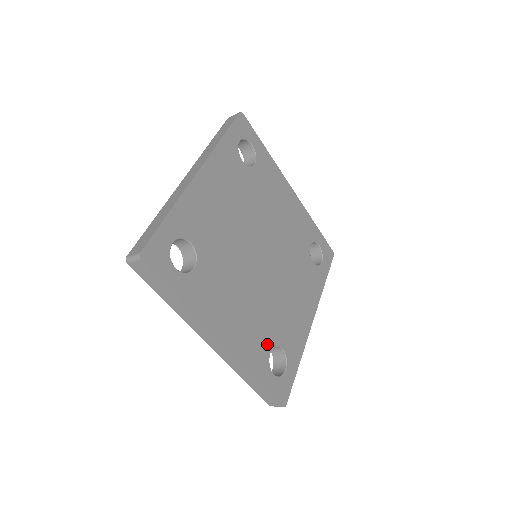
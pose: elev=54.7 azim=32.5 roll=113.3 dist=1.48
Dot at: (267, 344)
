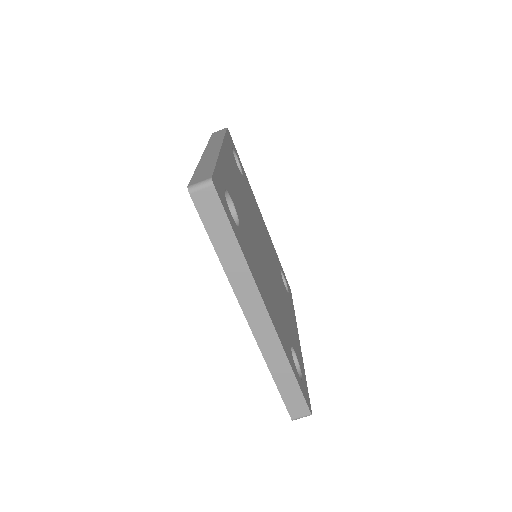
Dot at: (287, 340)
